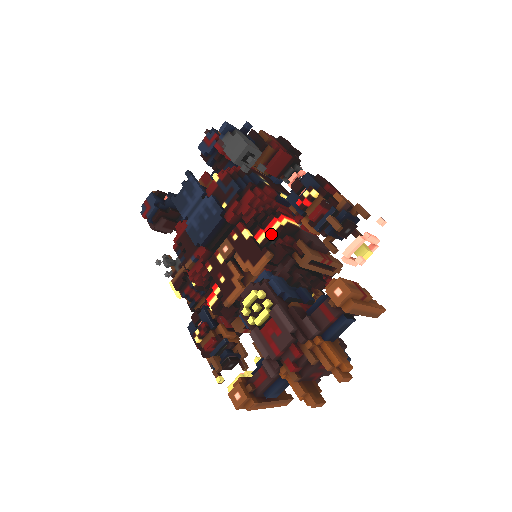
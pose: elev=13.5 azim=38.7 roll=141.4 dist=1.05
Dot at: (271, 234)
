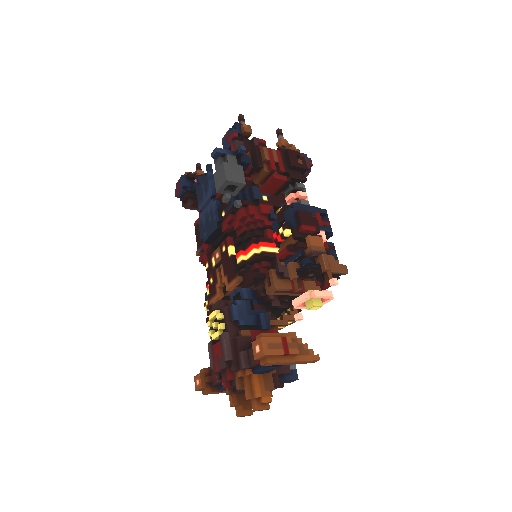
Dot at: (248, 258)
